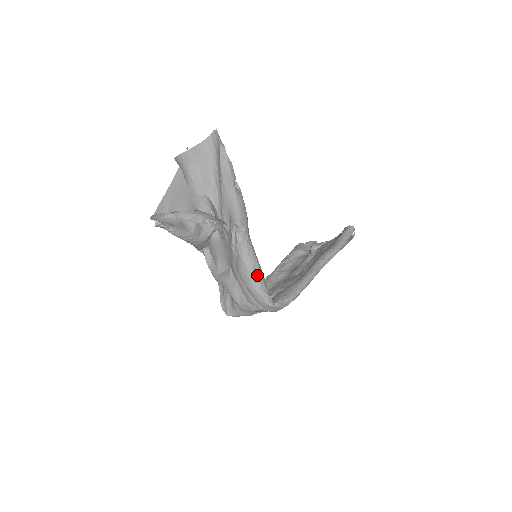
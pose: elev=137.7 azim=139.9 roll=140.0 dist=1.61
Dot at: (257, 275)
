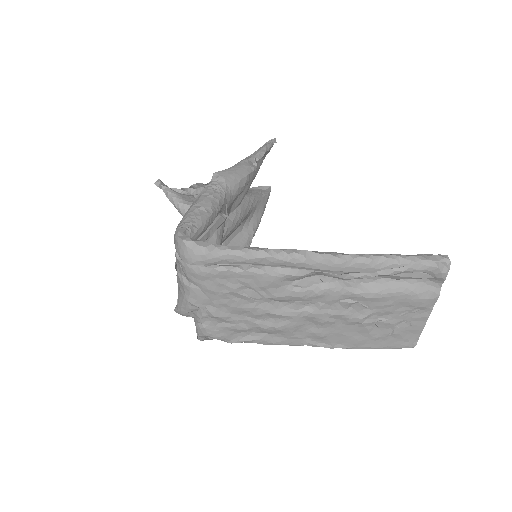
Dot at: (193, 210)
